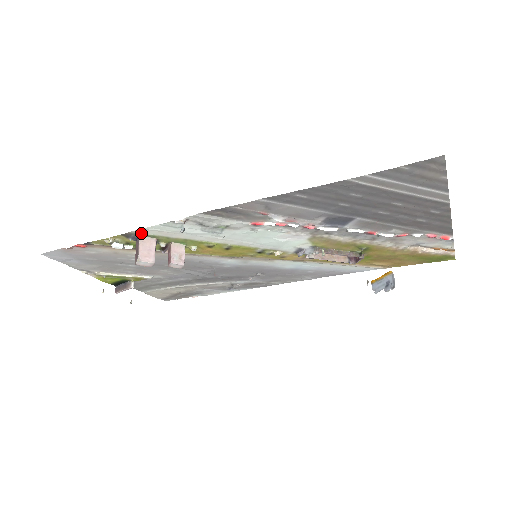
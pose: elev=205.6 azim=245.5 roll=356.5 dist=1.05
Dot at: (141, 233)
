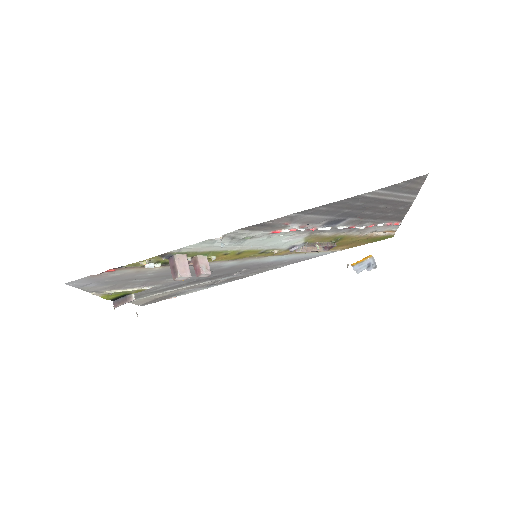
Dot at: (176, 252)
